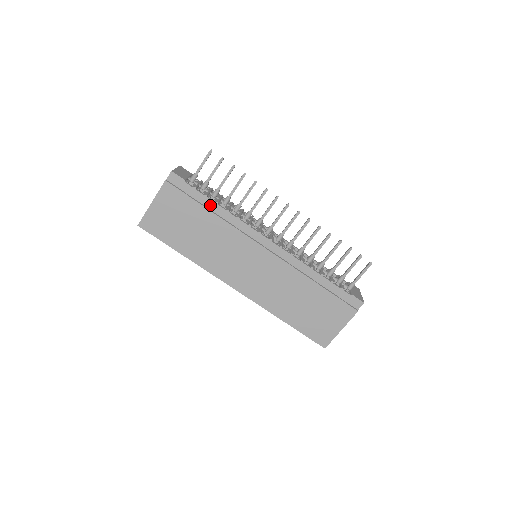
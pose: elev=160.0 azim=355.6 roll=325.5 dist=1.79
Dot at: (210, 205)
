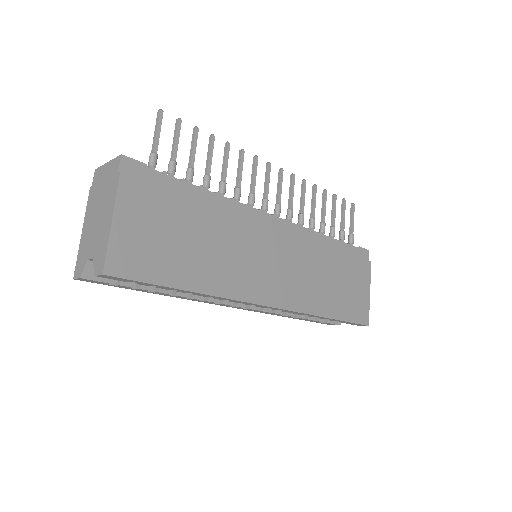
Dot at: (194, 193)
